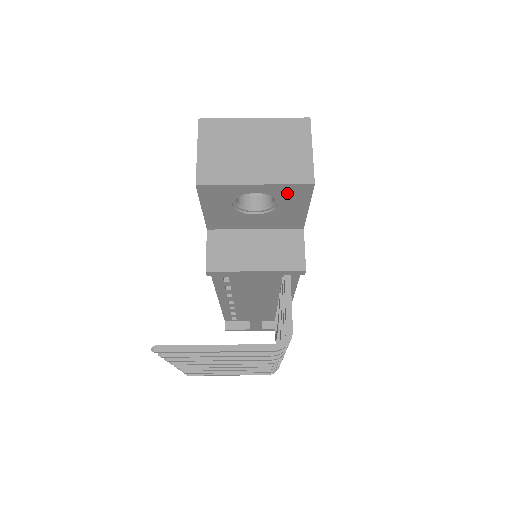
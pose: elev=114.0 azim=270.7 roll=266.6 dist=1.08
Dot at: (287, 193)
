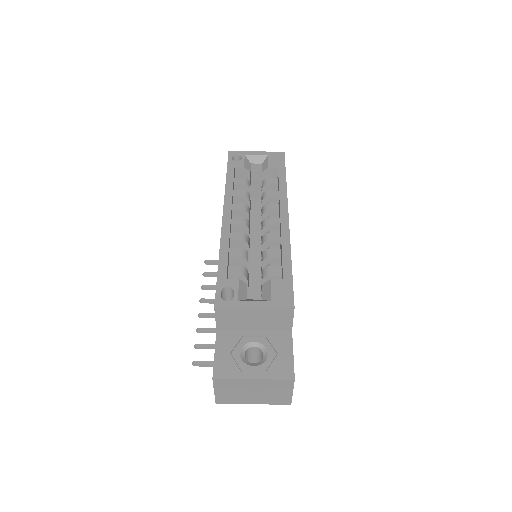
Dot at: occluded
